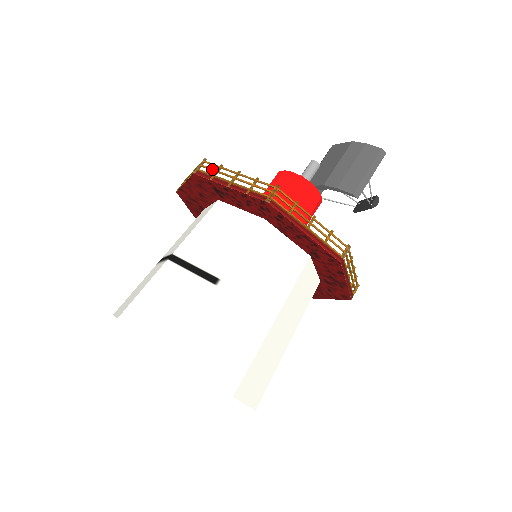
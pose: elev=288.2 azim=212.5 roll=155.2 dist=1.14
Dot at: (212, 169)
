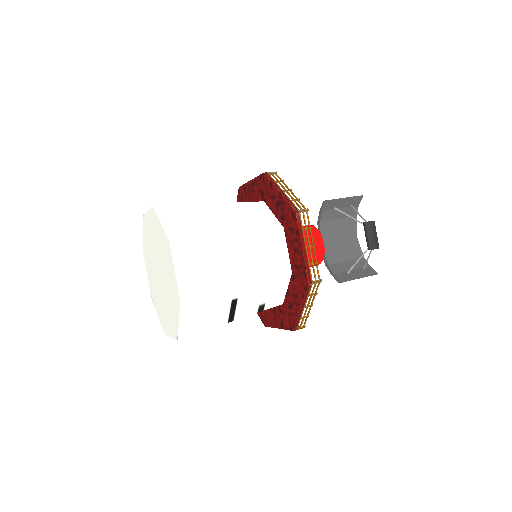
Dot at: occluded
